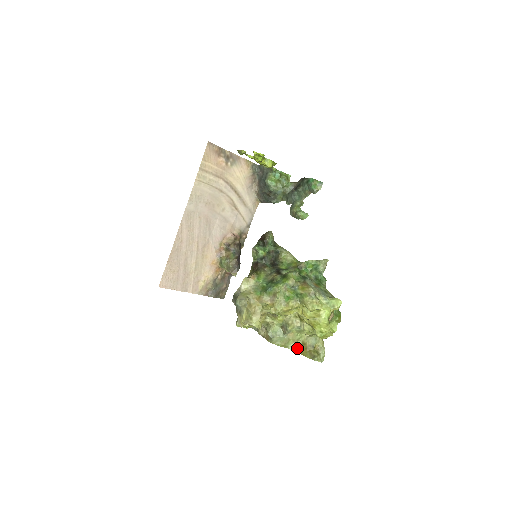
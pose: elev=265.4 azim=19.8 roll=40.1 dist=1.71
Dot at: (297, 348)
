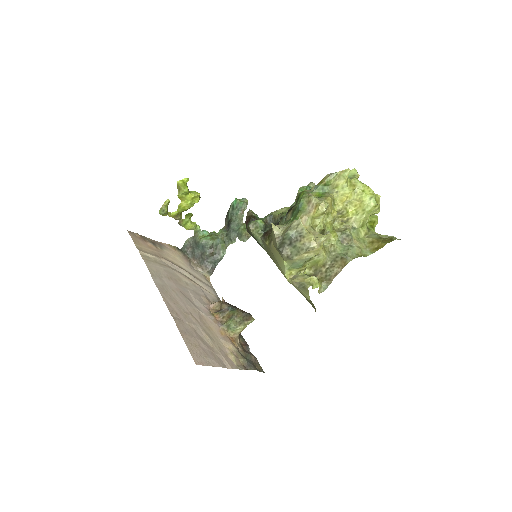
Dot at: (372, 250)
